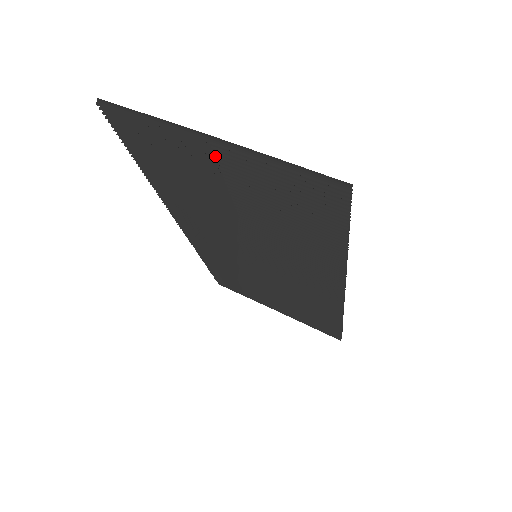
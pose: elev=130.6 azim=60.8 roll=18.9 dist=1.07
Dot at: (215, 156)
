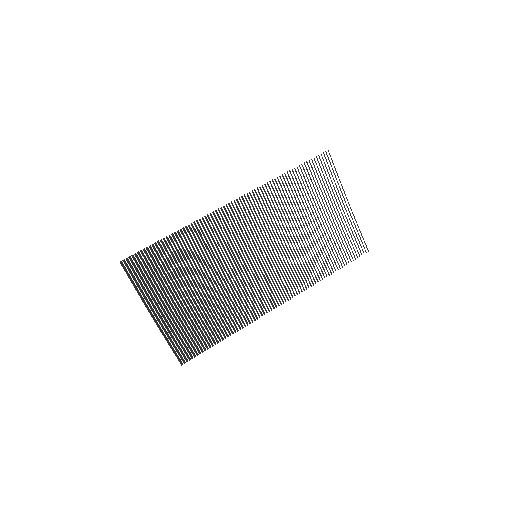
Dot at: (161, 310)
